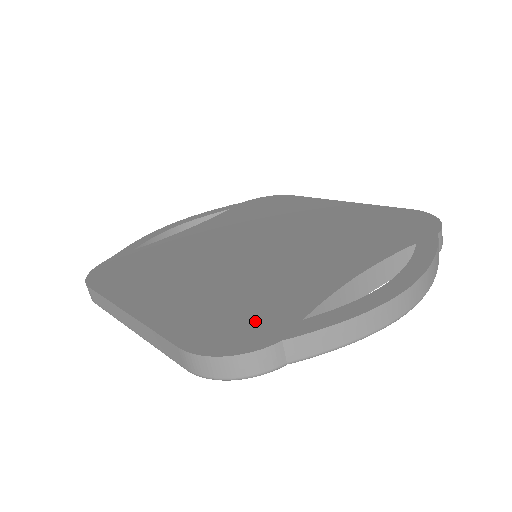
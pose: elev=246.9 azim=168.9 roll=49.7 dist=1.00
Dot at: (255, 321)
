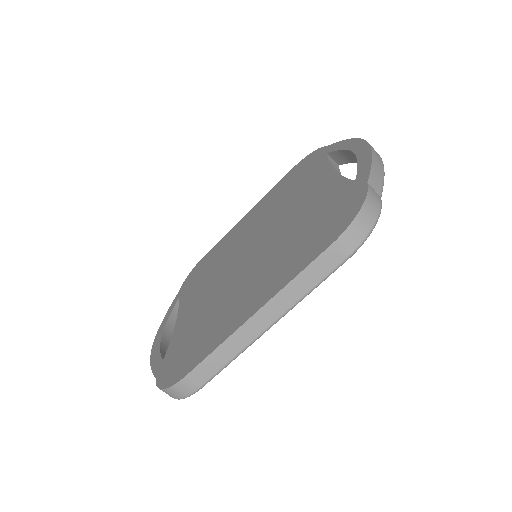
Dot at: (337, 208)
